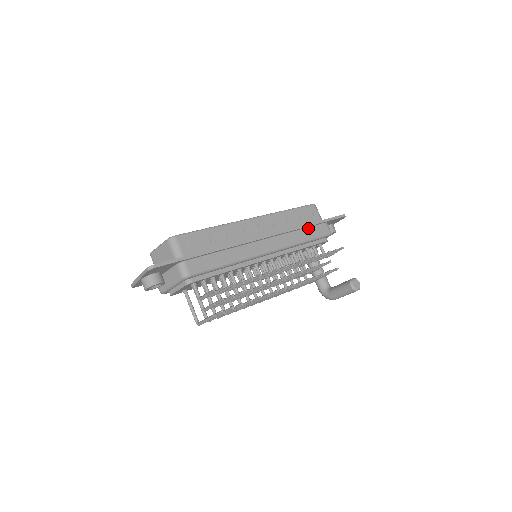
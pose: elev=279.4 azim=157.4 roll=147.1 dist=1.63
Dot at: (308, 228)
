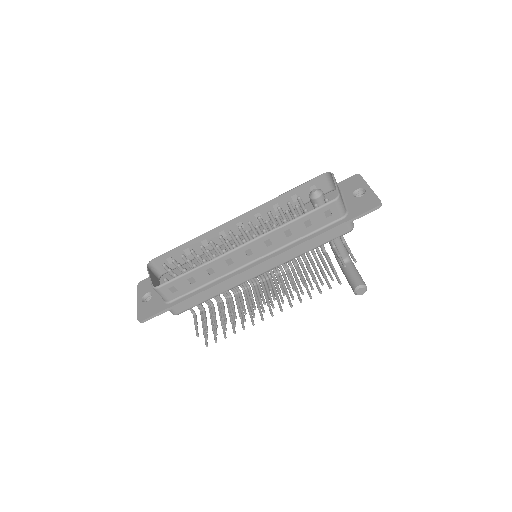
Dot at: (318, 236)
